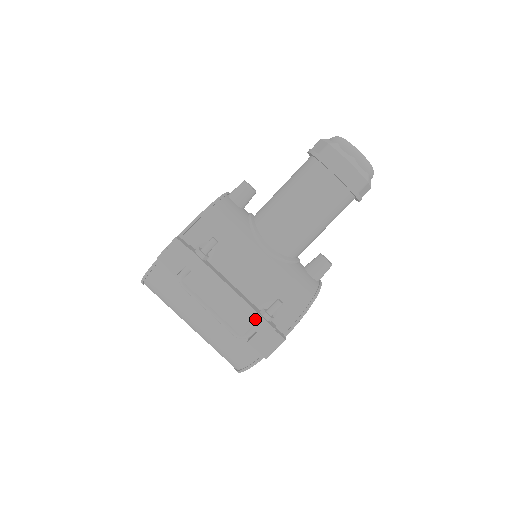
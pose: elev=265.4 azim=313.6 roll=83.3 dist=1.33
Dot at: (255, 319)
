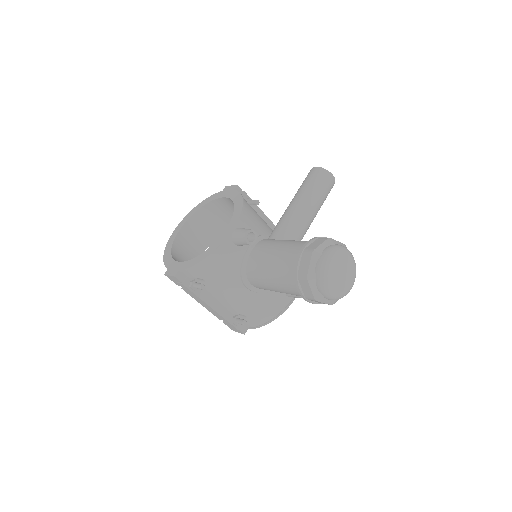
Dot at: (226, 322)
